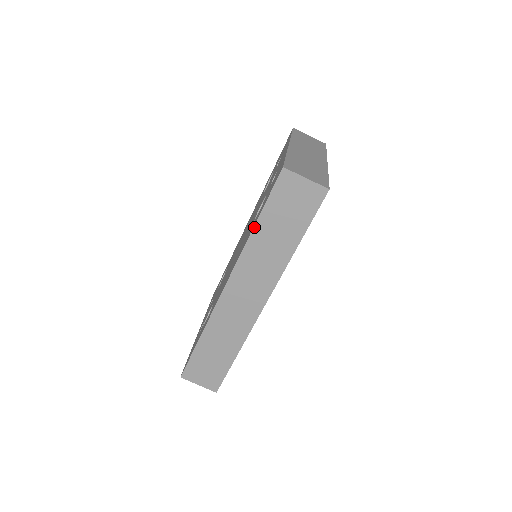
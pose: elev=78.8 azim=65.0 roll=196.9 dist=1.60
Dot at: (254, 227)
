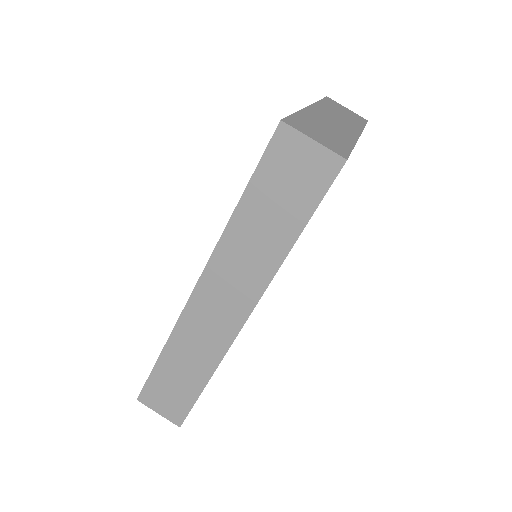
Dot at: (236, 208)
